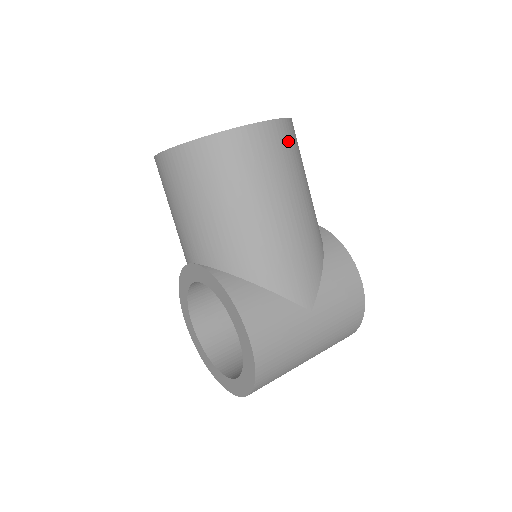
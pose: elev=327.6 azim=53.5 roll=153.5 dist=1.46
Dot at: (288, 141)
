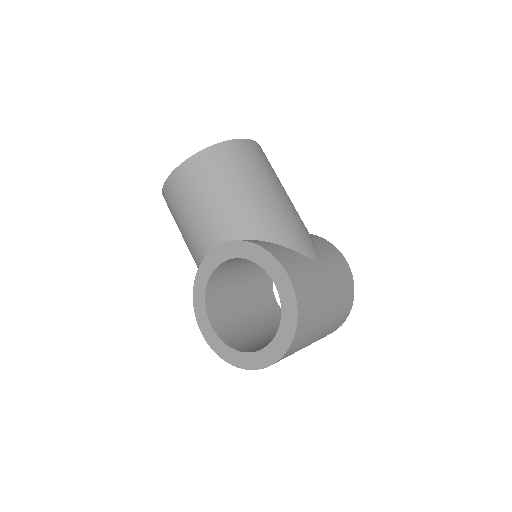
Dot at: occluded
